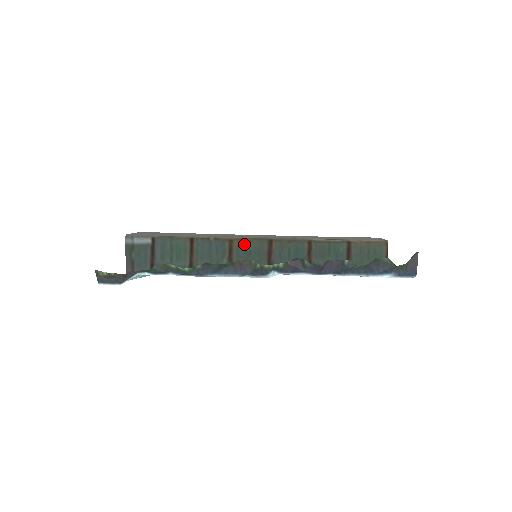
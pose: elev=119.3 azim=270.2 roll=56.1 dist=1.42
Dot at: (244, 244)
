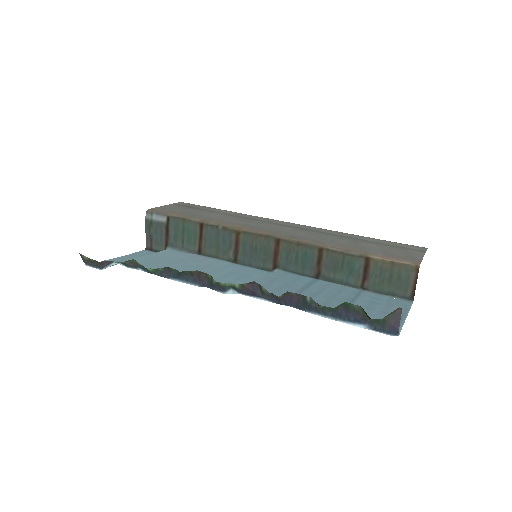
Dot at: (250, 239)
